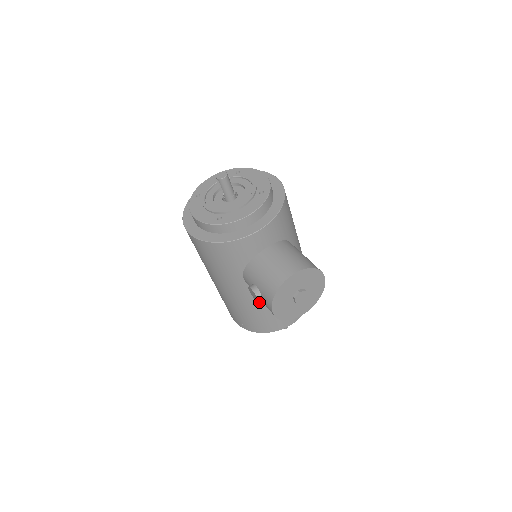
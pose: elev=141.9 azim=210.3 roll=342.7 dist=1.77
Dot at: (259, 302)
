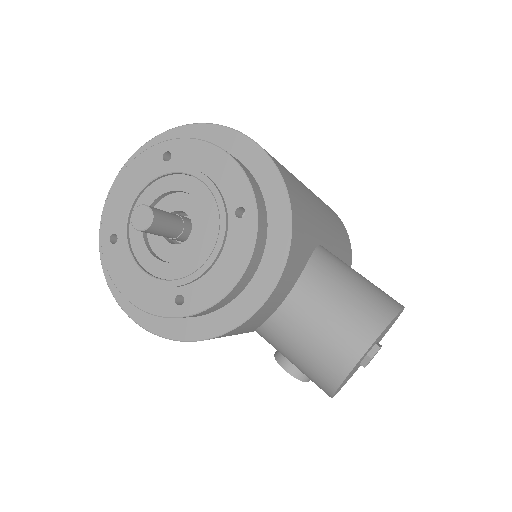
Dot at: occluded
